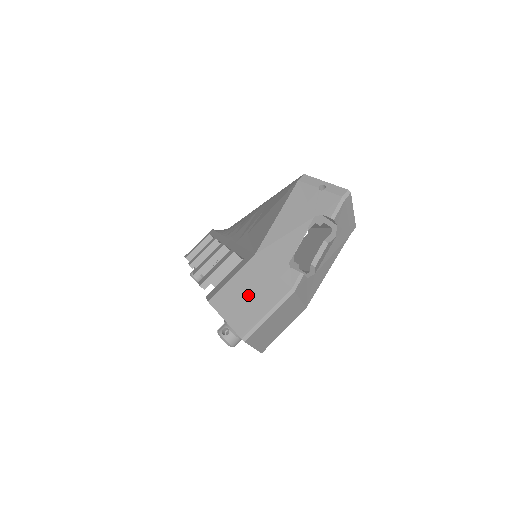
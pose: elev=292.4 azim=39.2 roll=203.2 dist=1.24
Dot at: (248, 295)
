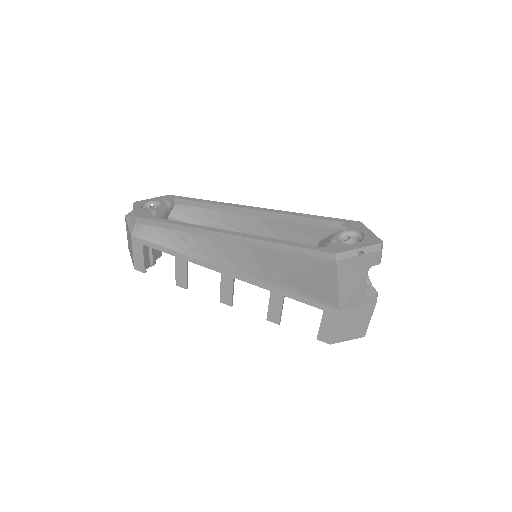
Dot at: (353, 325)
